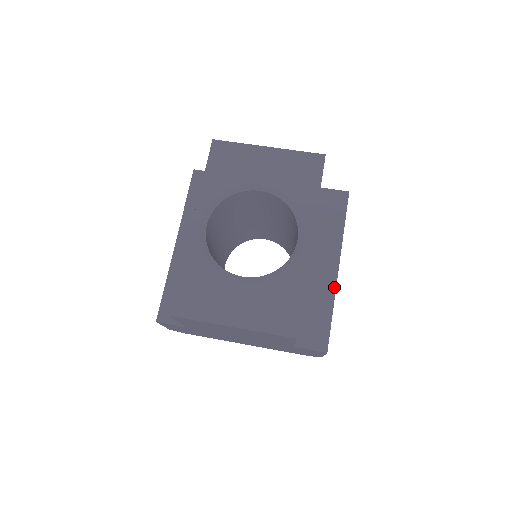
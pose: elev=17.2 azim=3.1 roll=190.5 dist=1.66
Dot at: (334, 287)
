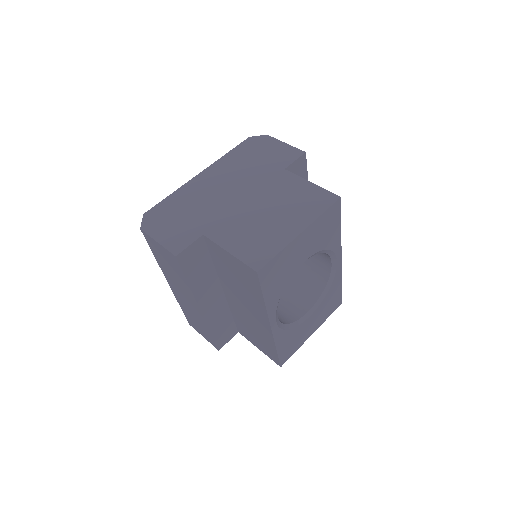
Dot at: occluded
